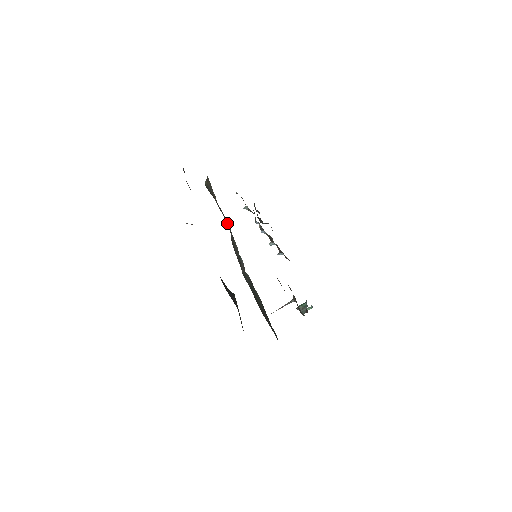
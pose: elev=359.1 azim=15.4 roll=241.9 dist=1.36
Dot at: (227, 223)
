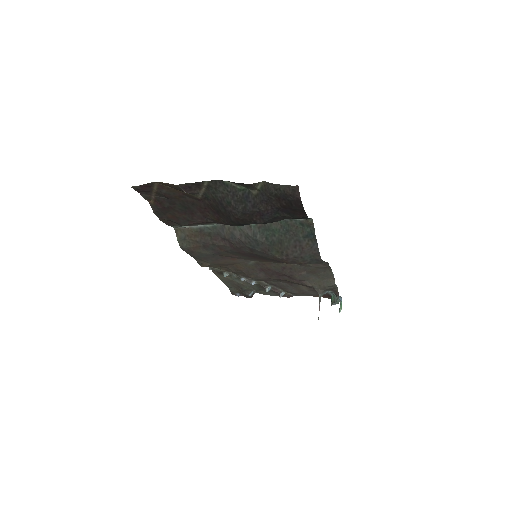
Dot at: (211, 225)
